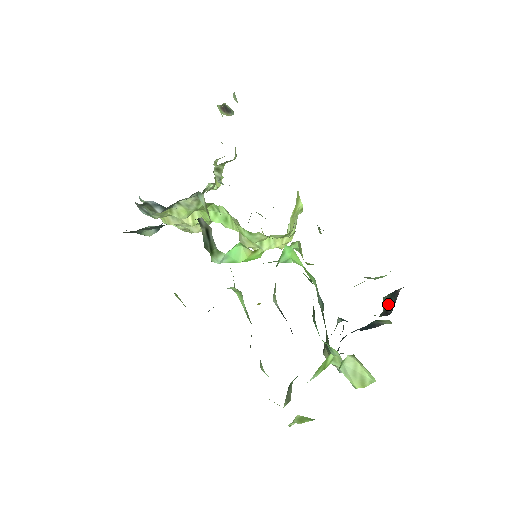
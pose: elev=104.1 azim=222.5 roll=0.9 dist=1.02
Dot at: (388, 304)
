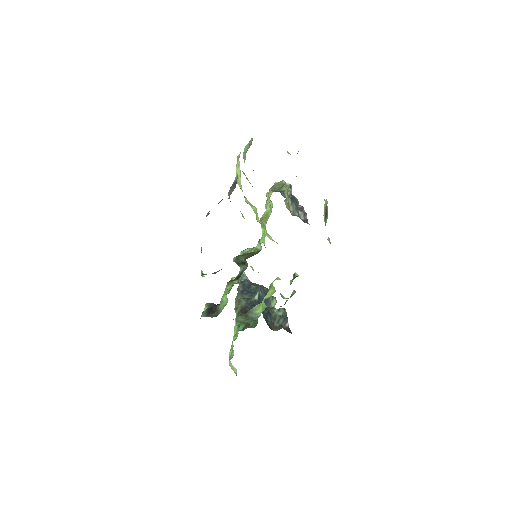
Dot at: (279, 316)
